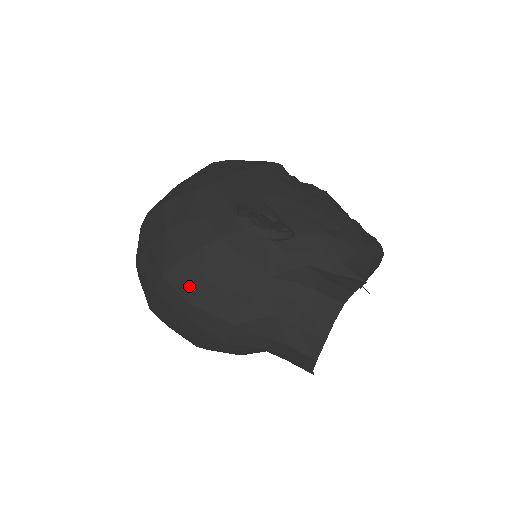
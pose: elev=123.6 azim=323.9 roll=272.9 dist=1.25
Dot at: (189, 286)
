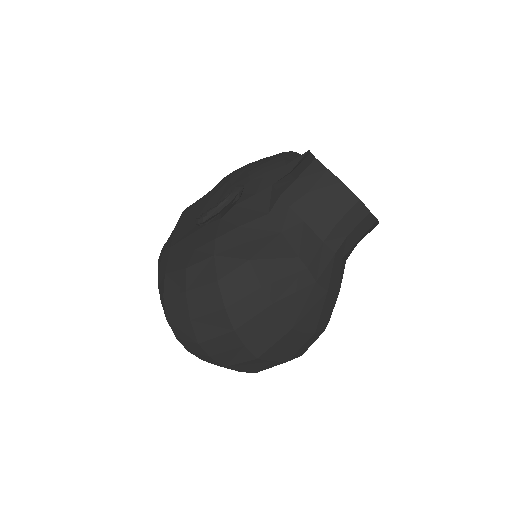
Dot at: (243, 282)
